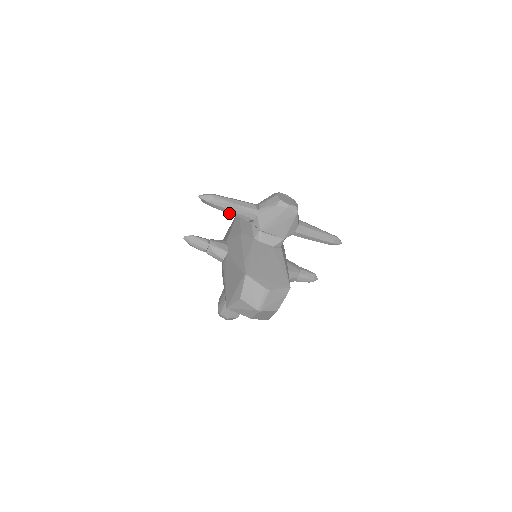
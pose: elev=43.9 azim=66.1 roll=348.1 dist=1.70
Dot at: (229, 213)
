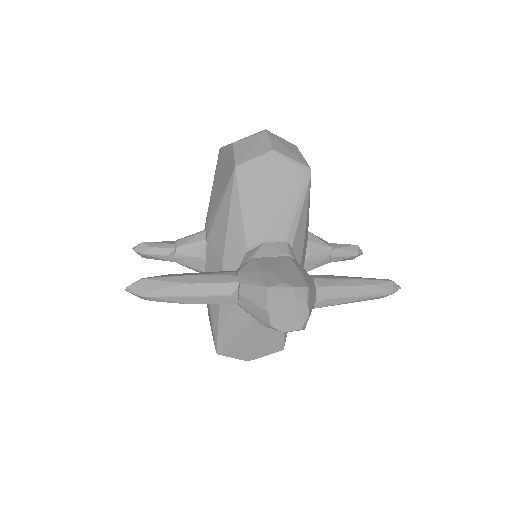
Dot at: occluded
